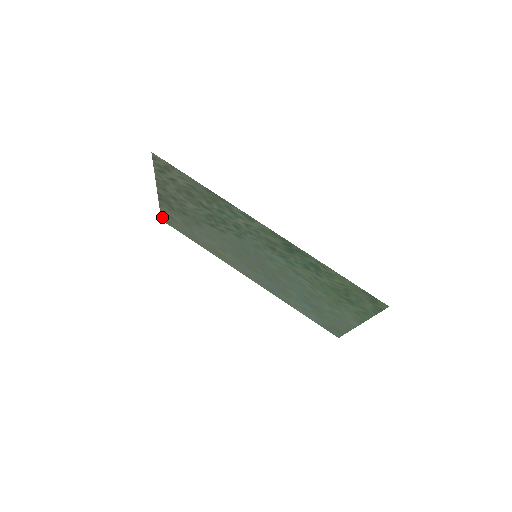
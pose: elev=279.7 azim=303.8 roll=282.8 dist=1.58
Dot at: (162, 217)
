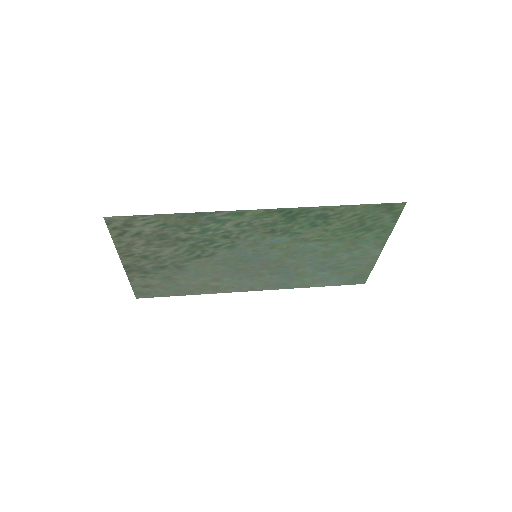
Dot at: (136, 294)
